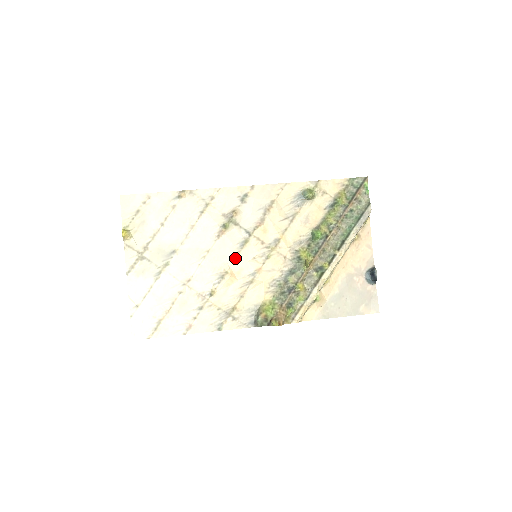
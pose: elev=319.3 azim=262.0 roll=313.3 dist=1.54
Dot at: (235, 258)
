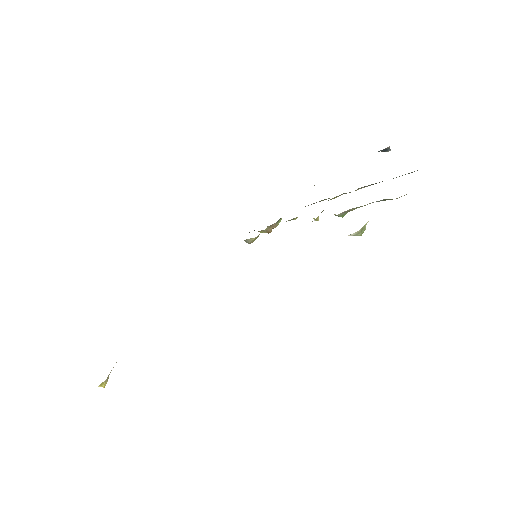
Dot at: occluded
